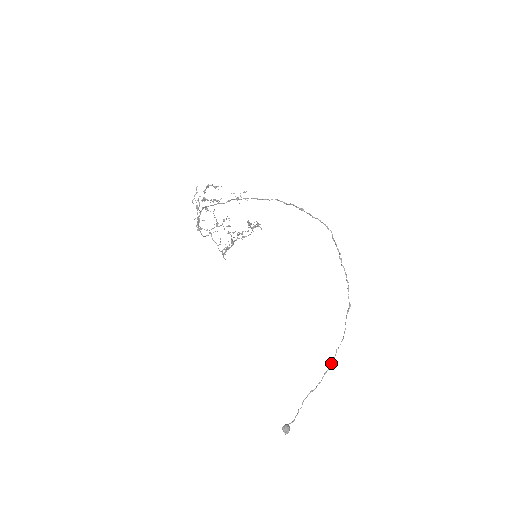
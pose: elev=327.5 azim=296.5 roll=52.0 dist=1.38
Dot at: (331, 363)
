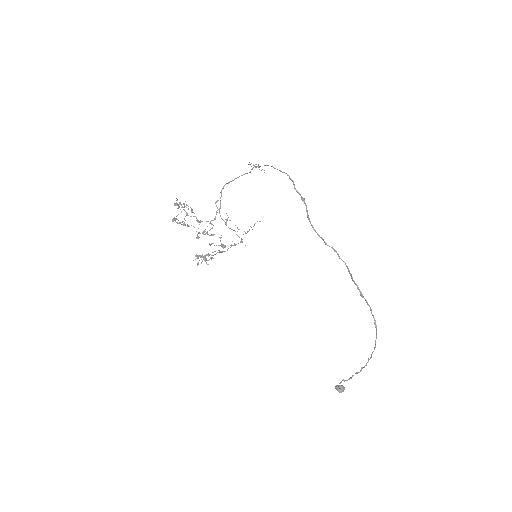
Dot at: (361, 368)
